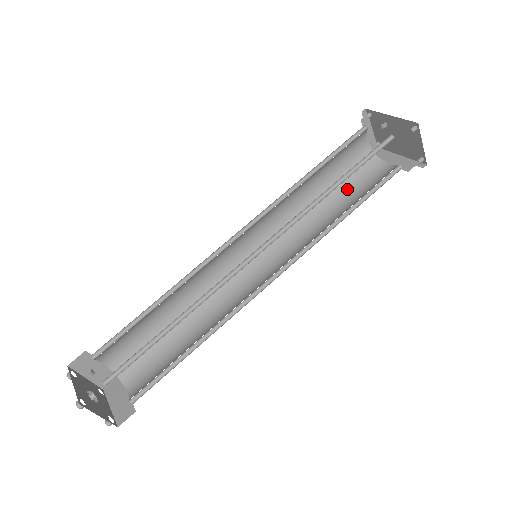
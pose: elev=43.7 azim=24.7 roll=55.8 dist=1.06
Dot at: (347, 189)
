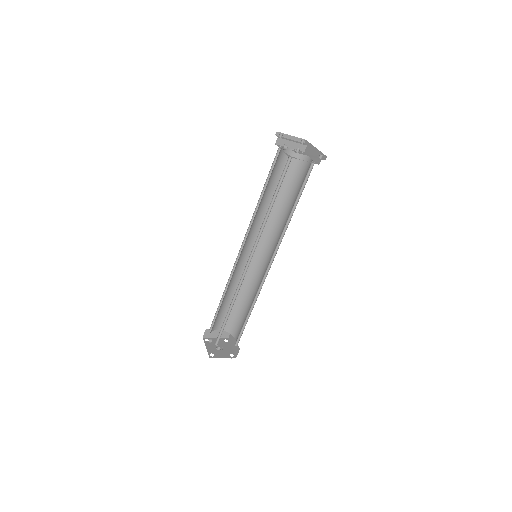
Dot at: (293, 186)
